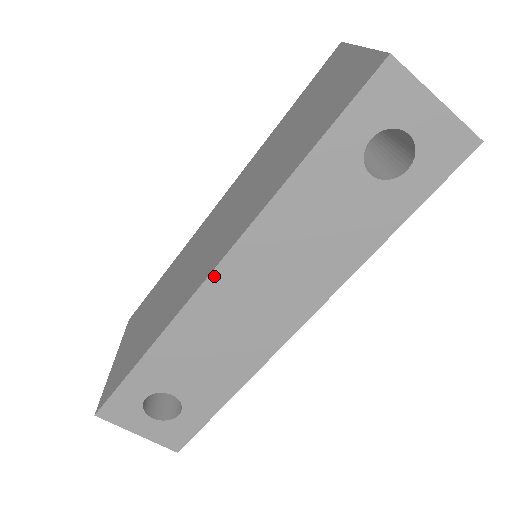
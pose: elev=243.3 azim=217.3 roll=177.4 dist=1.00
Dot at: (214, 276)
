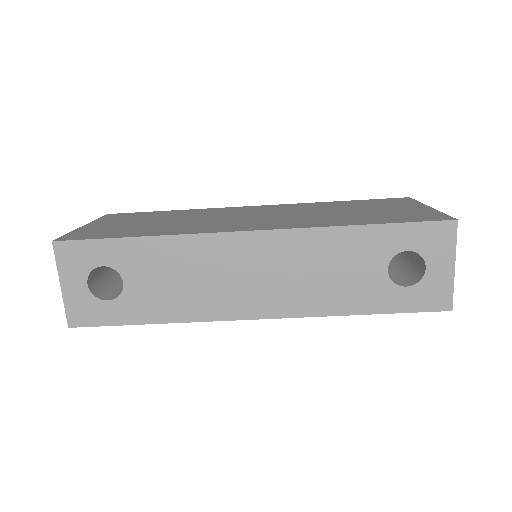
Dot at: (247, 235)
